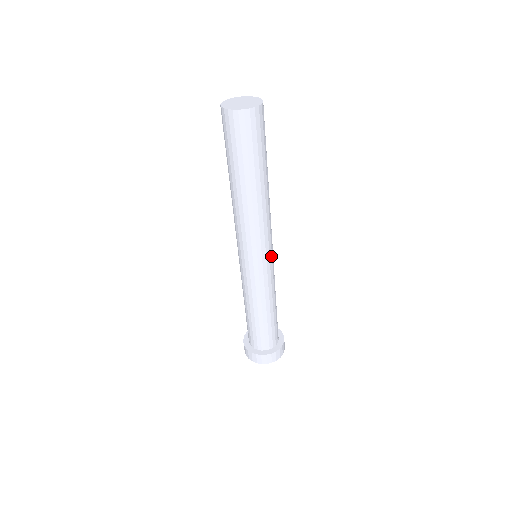
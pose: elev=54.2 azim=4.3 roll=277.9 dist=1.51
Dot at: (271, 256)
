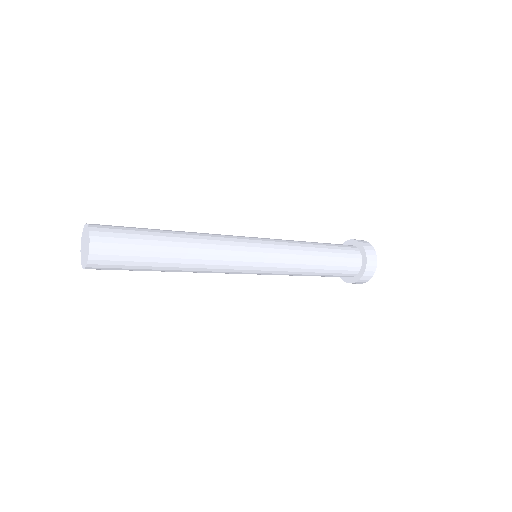
Dot at: (262, 258)
